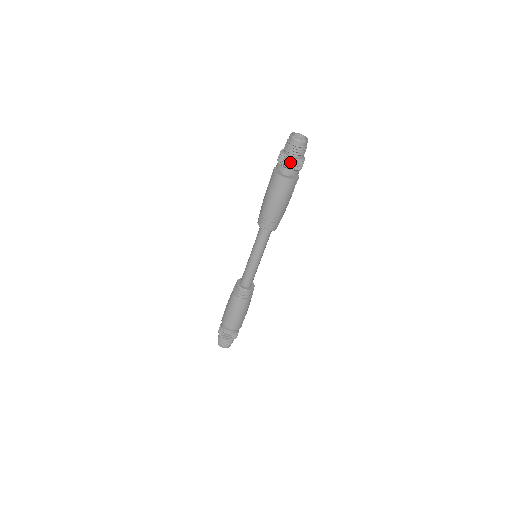
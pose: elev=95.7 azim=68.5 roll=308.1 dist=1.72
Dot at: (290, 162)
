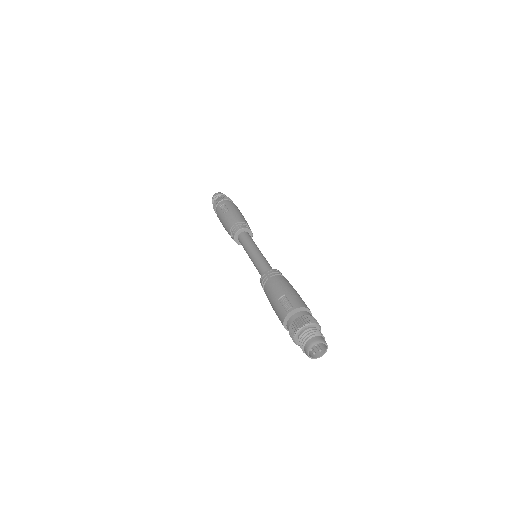
Dot at: (294, 341)
